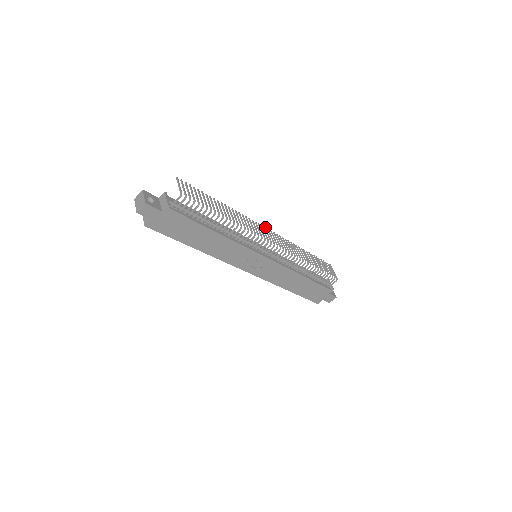
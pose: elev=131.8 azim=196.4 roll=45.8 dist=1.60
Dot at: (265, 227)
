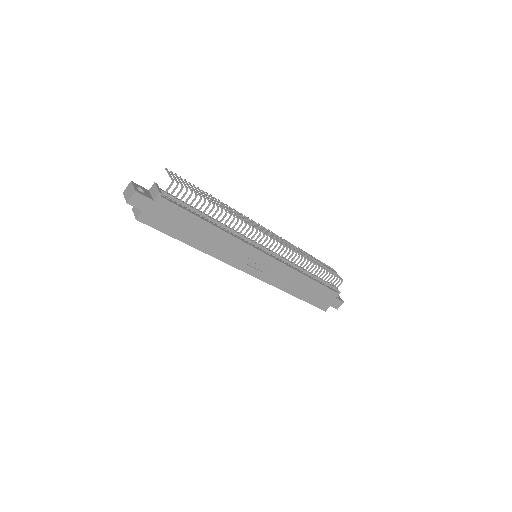
Dot at: occluded
